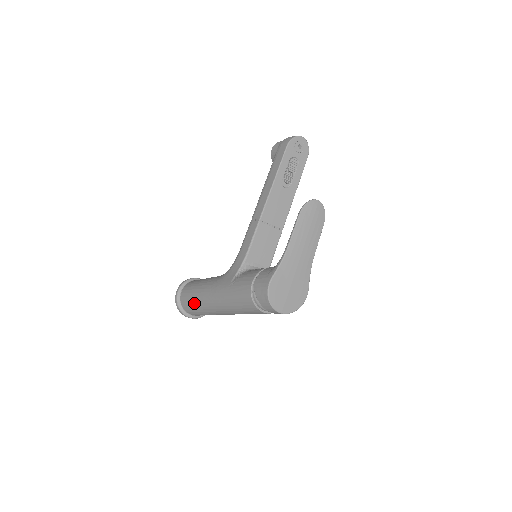
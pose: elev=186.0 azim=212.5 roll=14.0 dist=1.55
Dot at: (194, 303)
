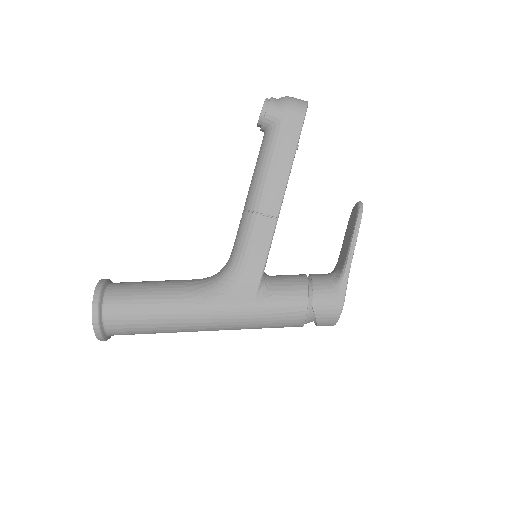
Dot at: (152, 327)
